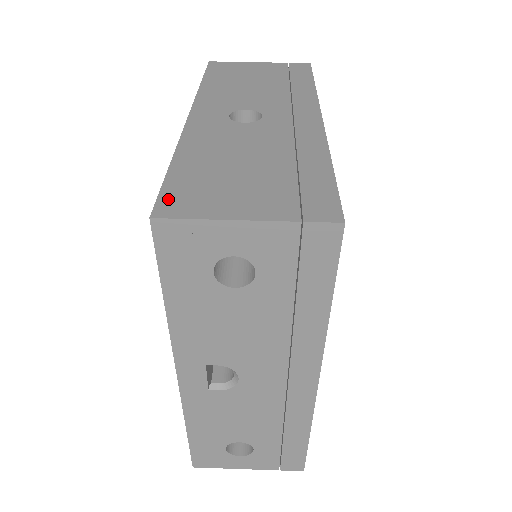
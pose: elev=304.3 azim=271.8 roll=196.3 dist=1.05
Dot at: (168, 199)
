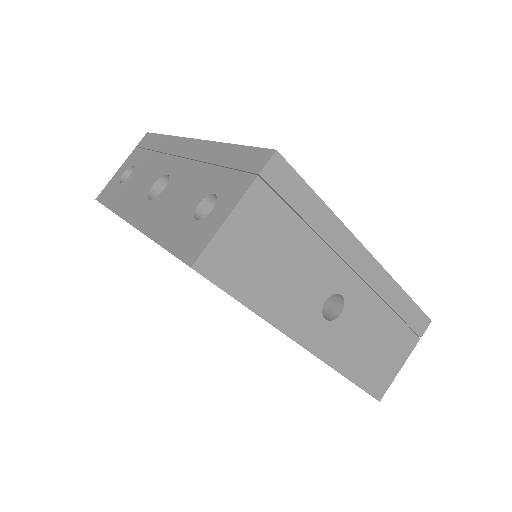
Dot at: (375, 391)
